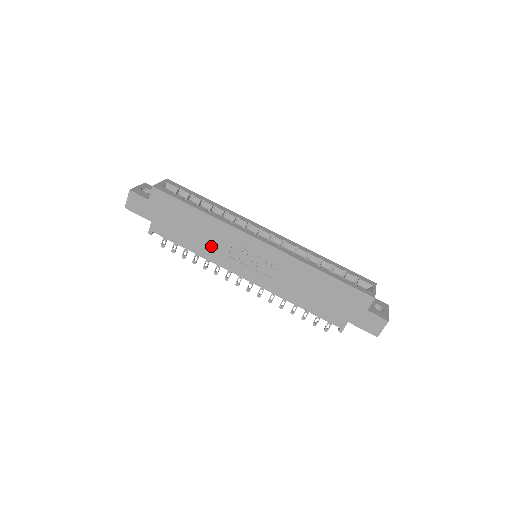
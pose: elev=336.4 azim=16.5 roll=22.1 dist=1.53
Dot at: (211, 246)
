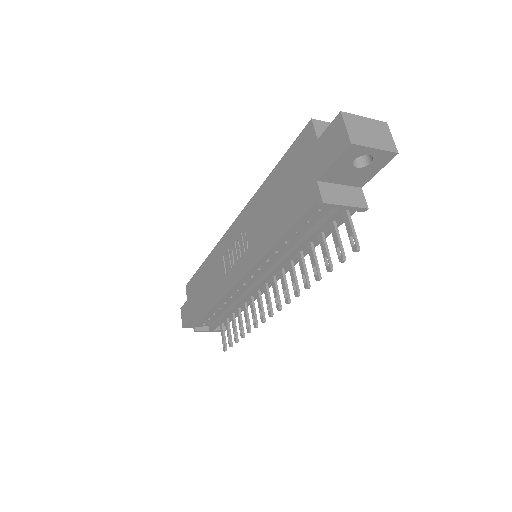
Dot at: (217, 283)
